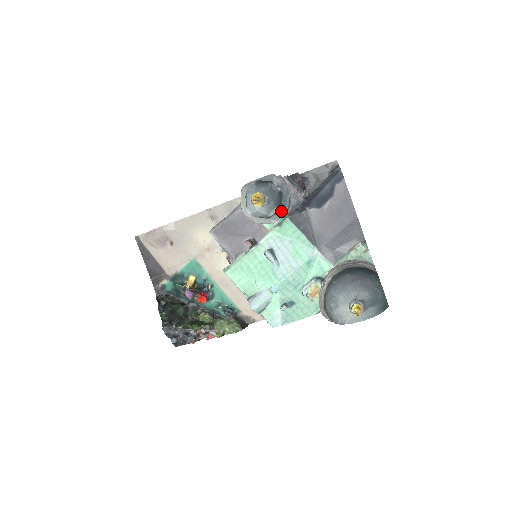
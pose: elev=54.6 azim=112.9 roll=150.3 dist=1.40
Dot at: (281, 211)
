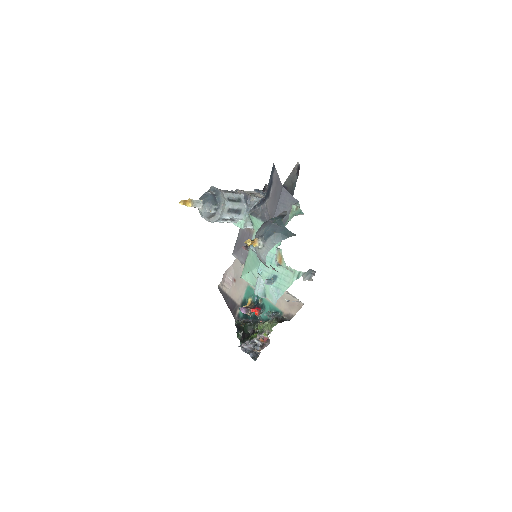
Dot at: (219, 206)
